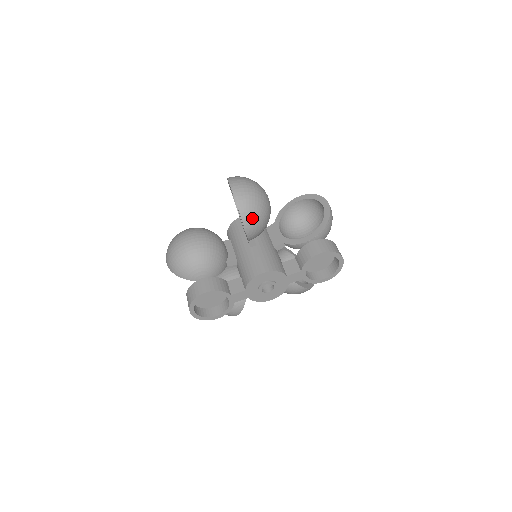
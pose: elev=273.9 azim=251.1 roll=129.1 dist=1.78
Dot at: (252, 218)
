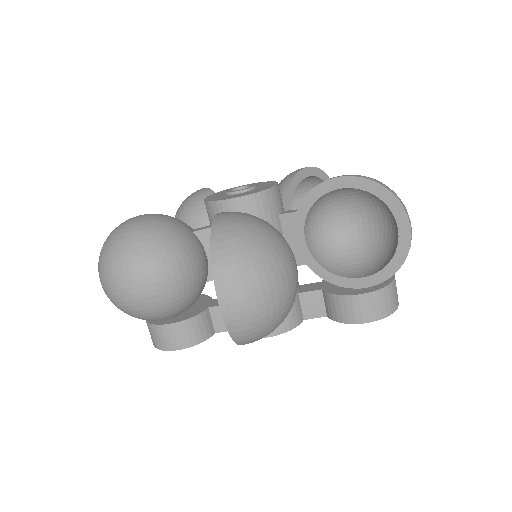
Dot at: (261, 338)
